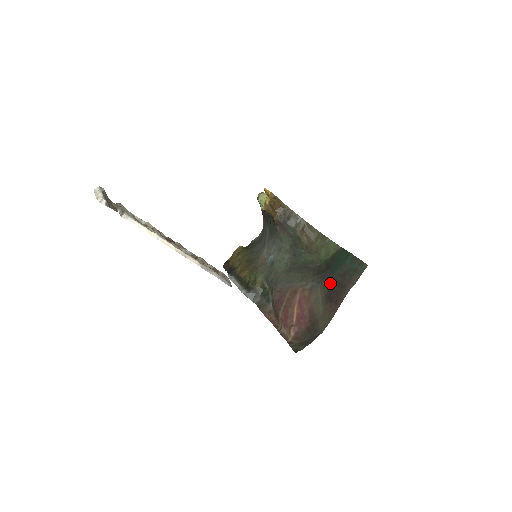
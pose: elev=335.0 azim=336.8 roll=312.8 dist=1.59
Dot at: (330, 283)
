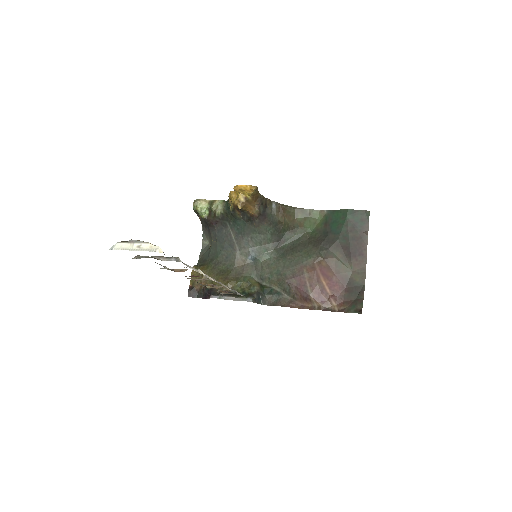
Dot at: (342, 243)
